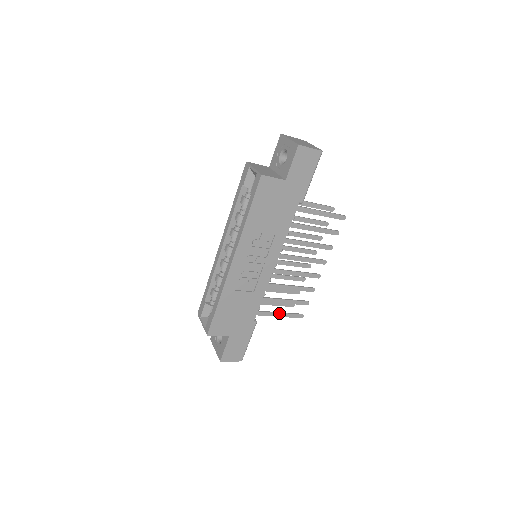
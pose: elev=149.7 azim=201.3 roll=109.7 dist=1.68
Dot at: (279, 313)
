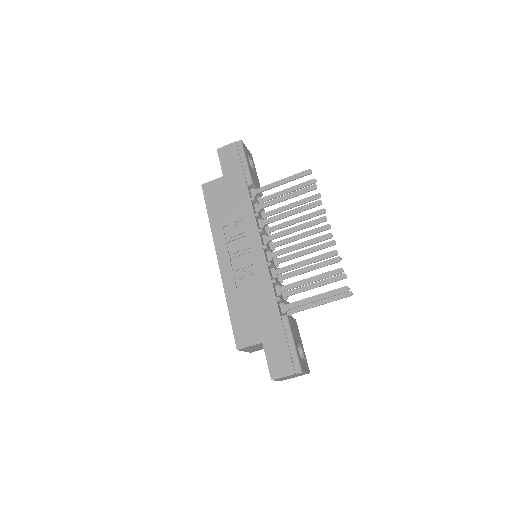
Dot at: (313, 297)
